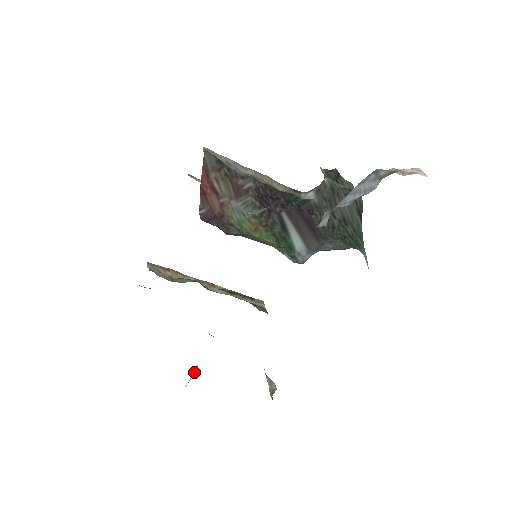
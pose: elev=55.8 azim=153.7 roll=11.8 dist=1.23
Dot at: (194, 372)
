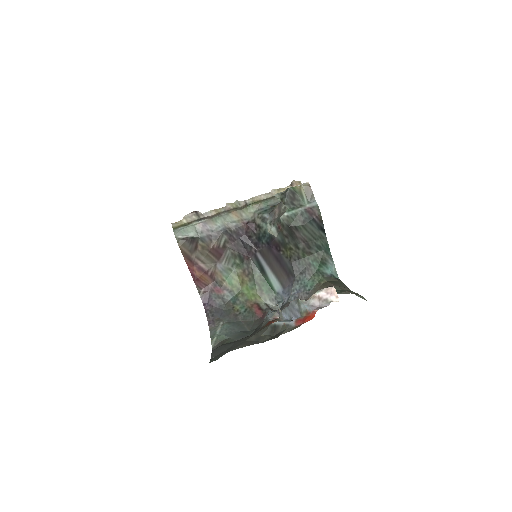
Dot at: occluded
